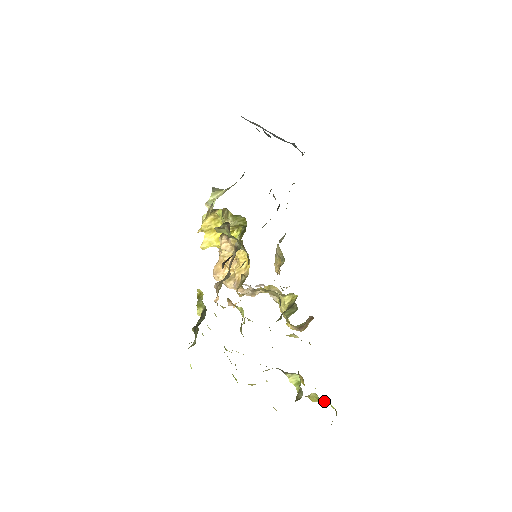
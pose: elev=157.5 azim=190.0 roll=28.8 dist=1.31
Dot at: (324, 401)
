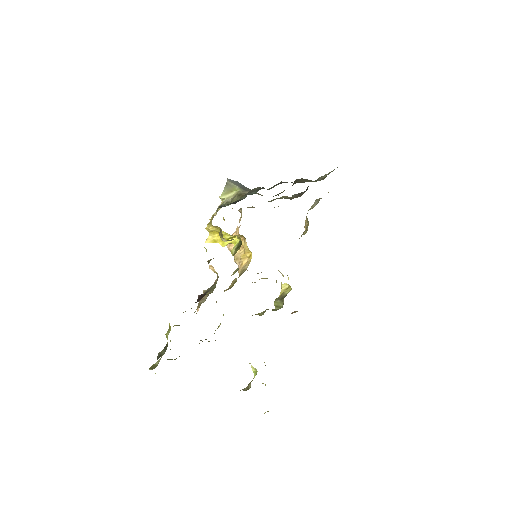
Dot at: occluded
